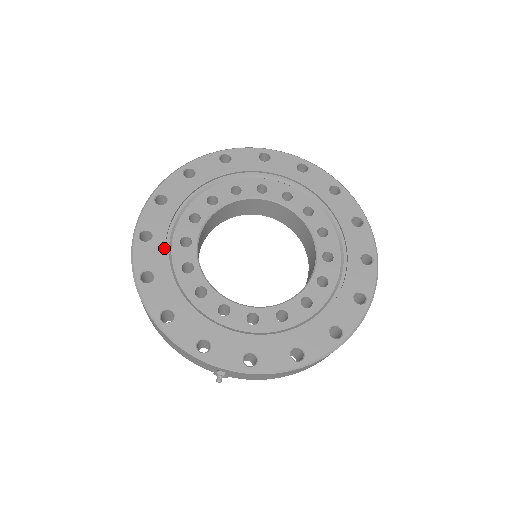
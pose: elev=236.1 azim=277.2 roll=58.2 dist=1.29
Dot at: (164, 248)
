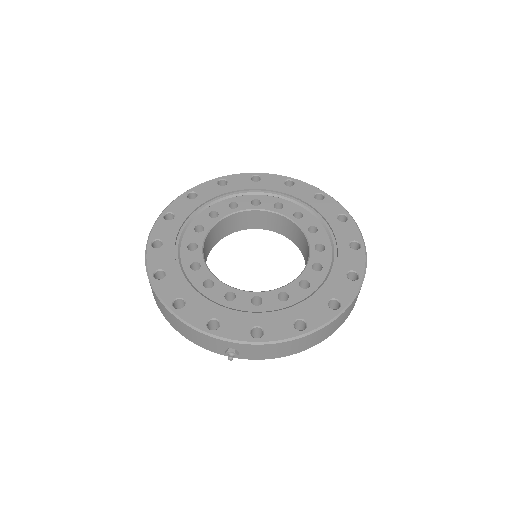
Dot at: (173, 252)
